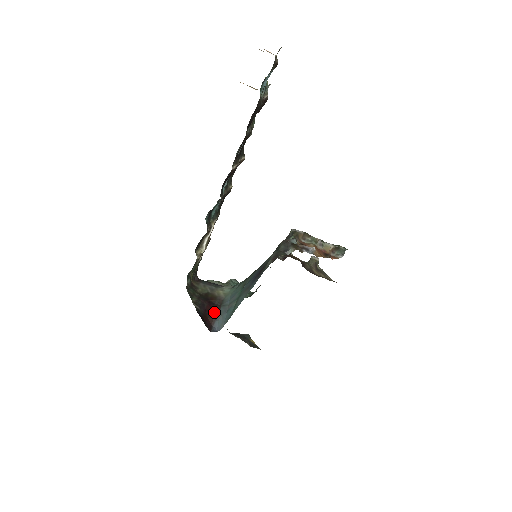
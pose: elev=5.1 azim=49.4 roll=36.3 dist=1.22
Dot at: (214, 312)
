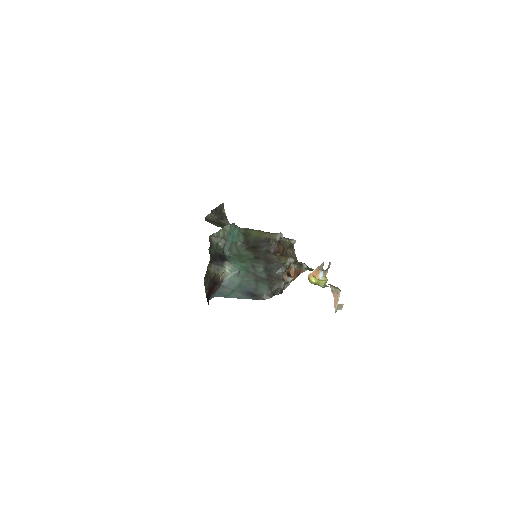
Dot at: (215, 289)
